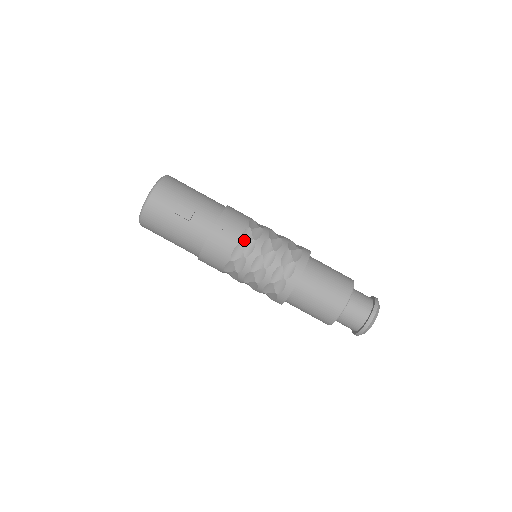
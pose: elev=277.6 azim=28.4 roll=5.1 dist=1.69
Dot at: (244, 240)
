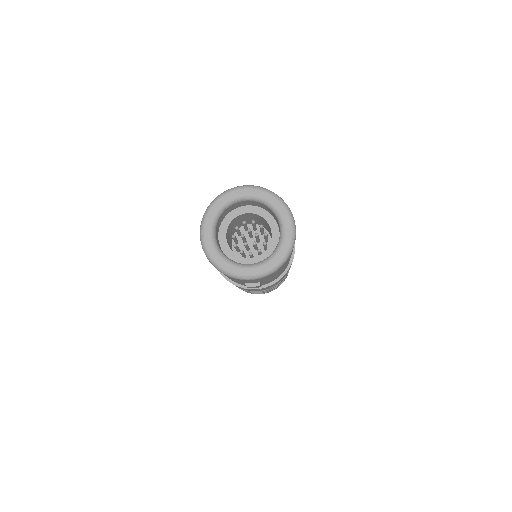
Dot at: occluded
